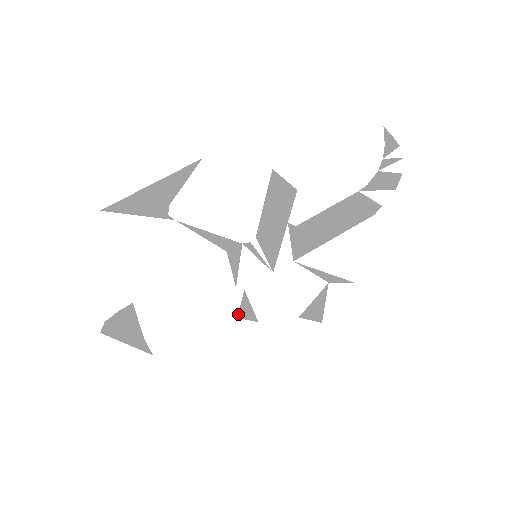
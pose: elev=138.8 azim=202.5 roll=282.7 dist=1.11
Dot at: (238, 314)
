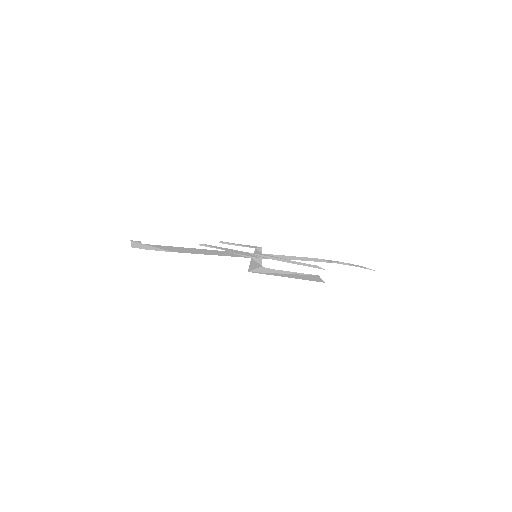
Dot at: (201, 245)
